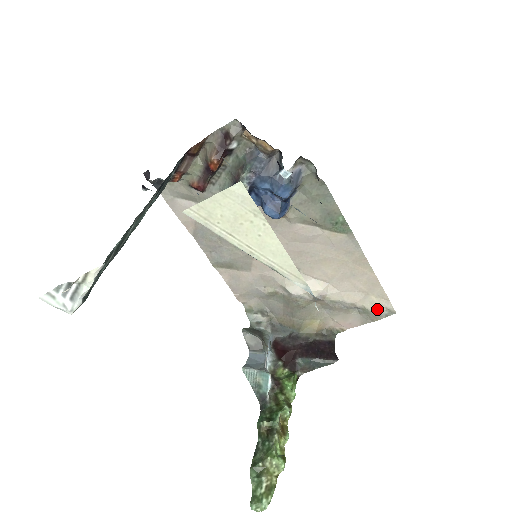
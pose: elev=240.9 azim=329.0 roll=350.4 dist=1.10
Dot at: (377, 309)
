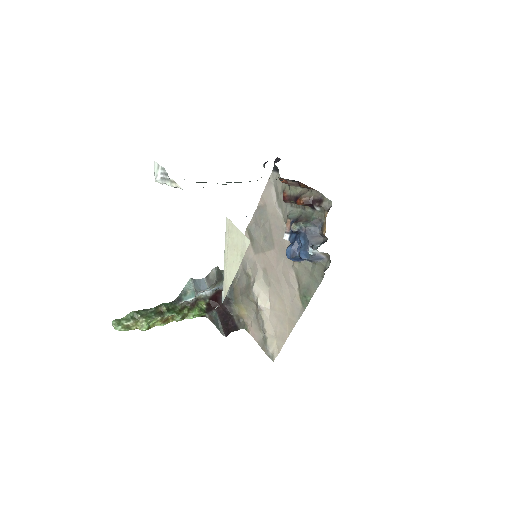
Dot at: (270, 348)
